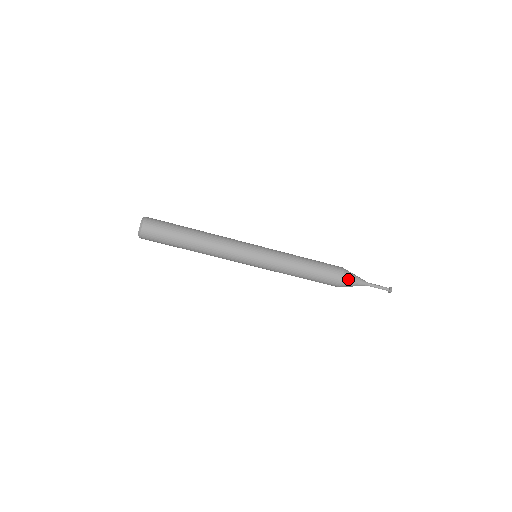
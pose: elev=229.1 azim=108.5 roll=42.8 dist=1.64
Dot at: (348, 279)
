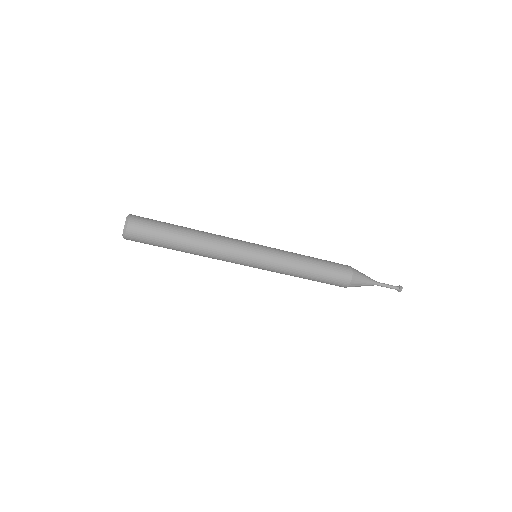
Dot at: occluded
